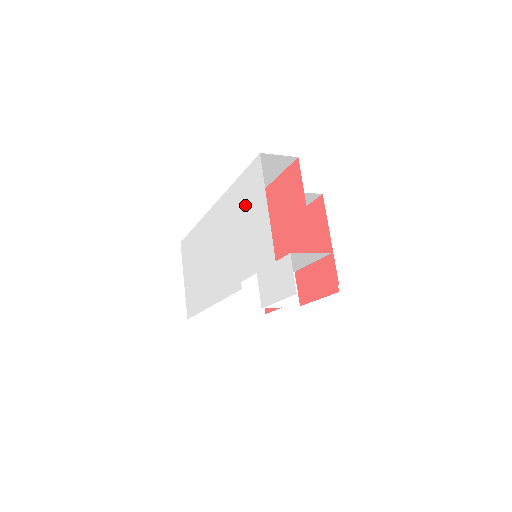
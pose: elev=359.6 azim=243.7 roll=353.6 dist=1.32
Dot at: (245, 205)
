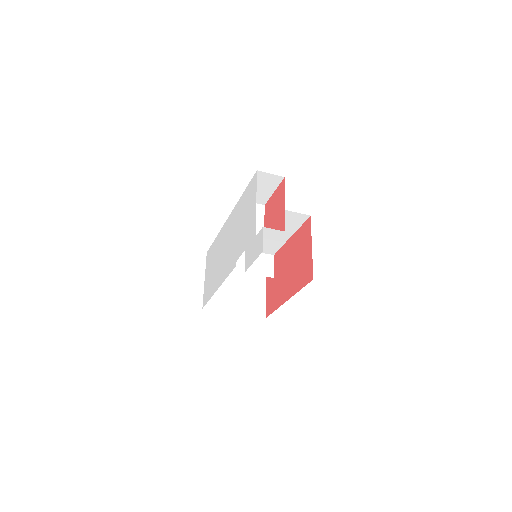
Dot at: (245, 207)
